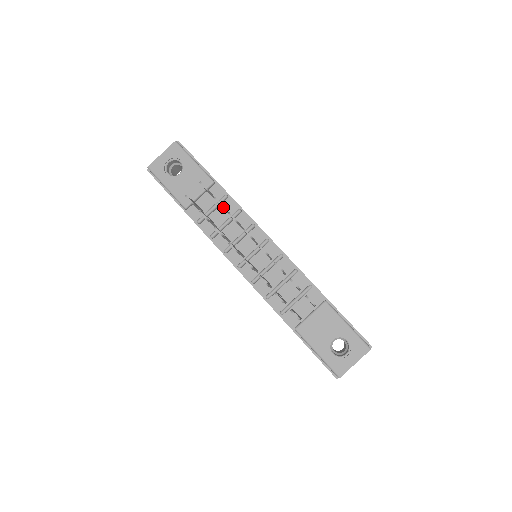
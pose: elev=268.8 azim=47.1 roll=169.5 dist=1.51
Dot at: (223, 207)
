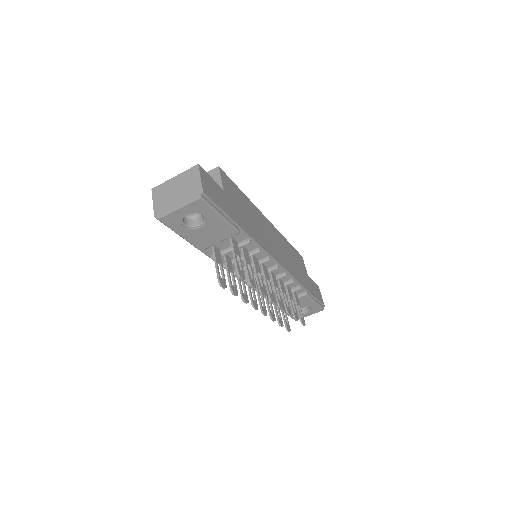
Dot at: (254, 282)
